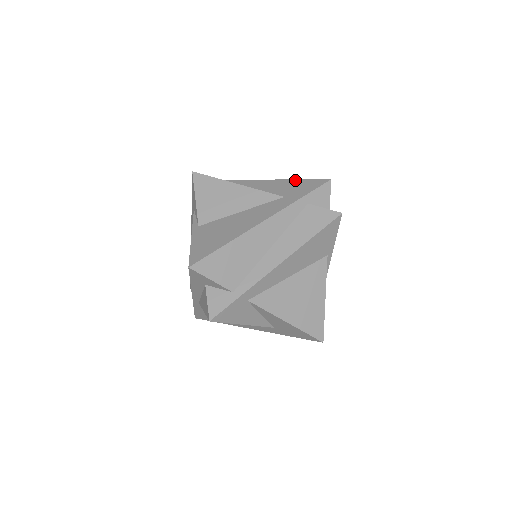
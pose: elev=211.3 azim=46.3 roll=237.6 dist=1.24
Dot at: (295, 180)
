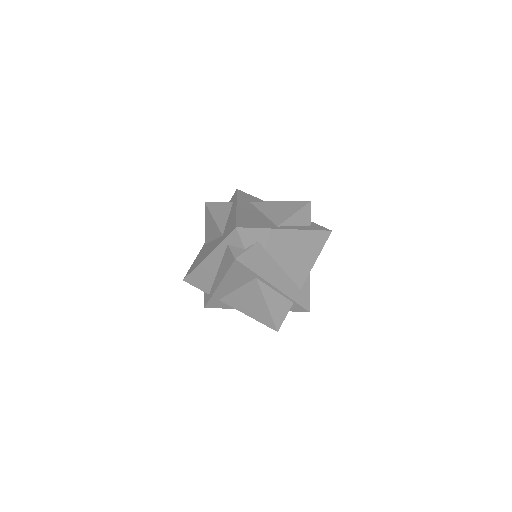
Dot at: (235, 218)
